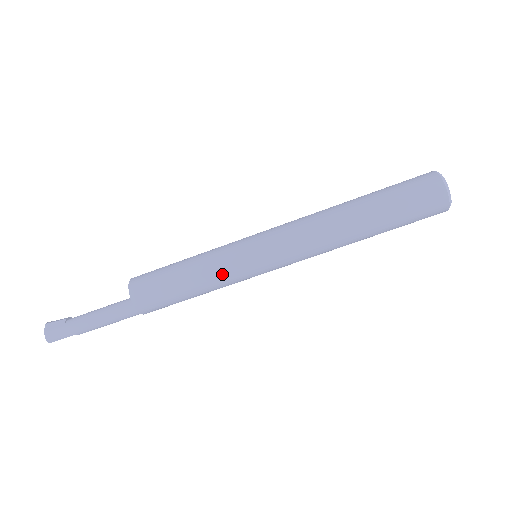
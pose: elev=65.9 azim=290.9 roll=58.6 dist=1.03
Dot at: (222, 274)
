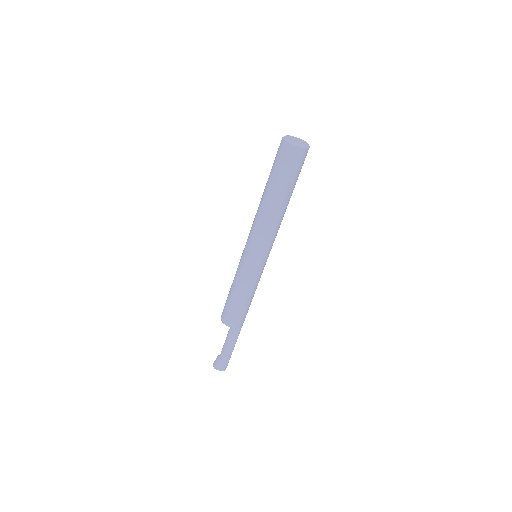
Dot at: (258, 281)
